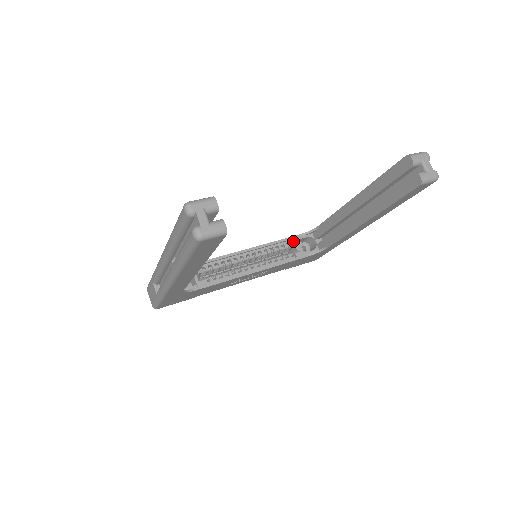
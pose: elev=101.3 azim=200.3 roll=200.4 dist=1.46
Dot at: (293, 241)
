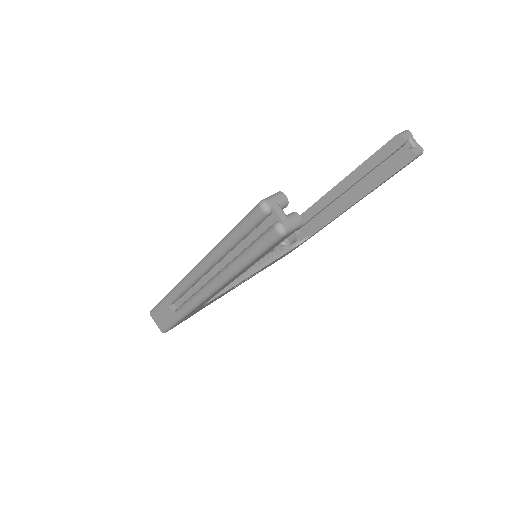
Dot at: occluded
